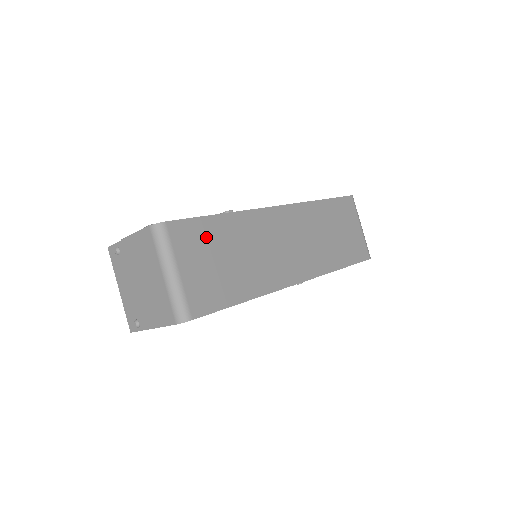
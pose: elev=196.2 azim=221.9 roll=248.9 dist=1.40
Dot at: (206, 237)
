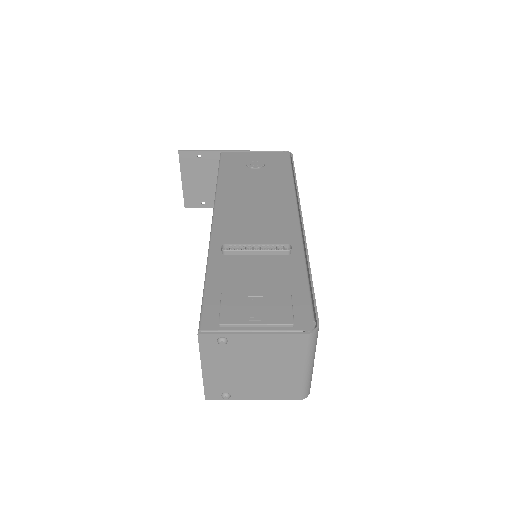
Dot at: occluded
